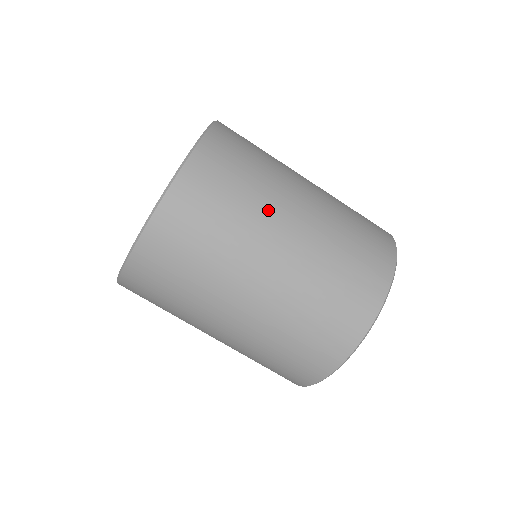
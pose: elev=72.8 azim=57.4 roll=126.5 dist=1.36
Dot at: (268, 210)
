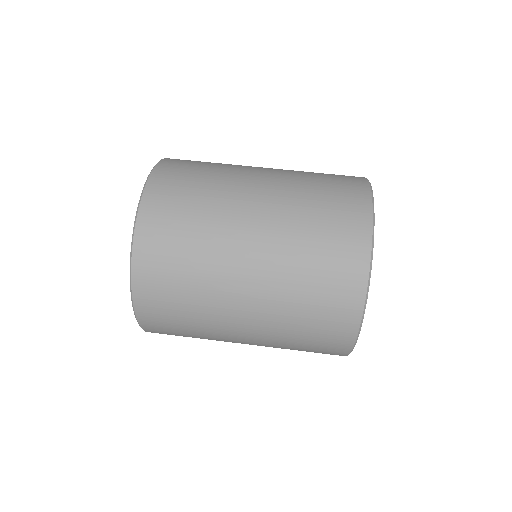
Dot at: (224, 223)
